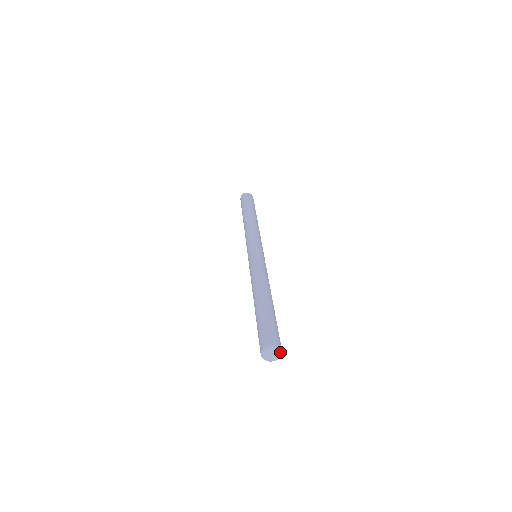
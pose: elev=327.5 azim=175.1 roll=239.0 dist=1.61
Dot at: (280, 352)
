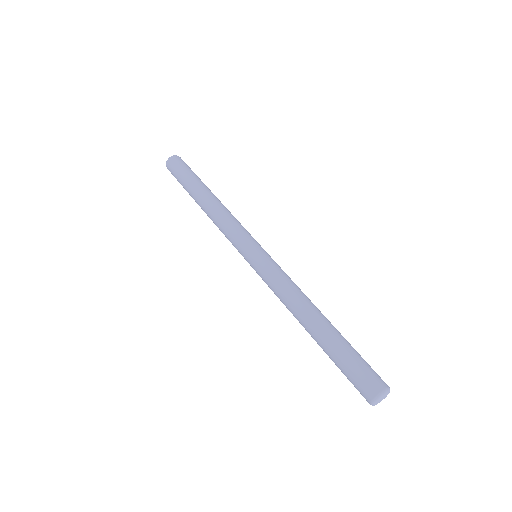
Dot at: (389, 391)
